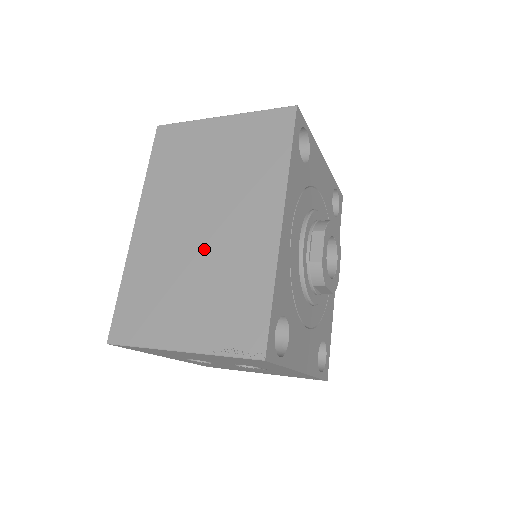
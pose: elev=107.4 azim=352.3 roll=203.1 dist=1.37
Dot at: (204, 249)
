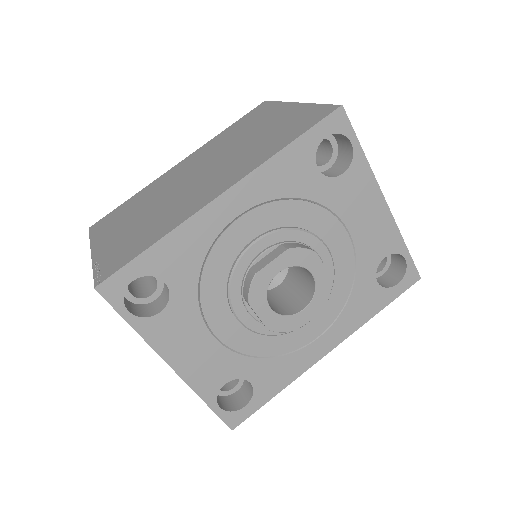
Dot at: (176, 193)
